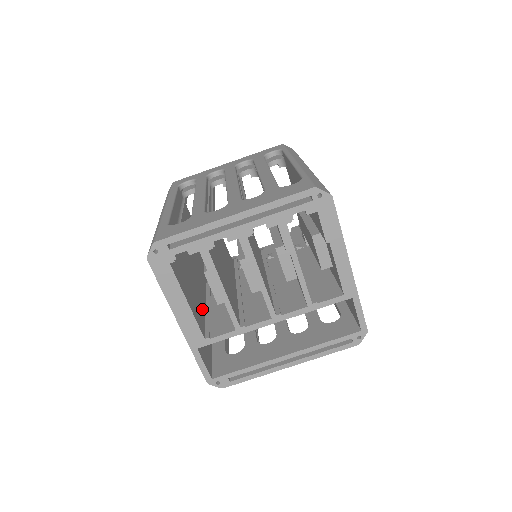
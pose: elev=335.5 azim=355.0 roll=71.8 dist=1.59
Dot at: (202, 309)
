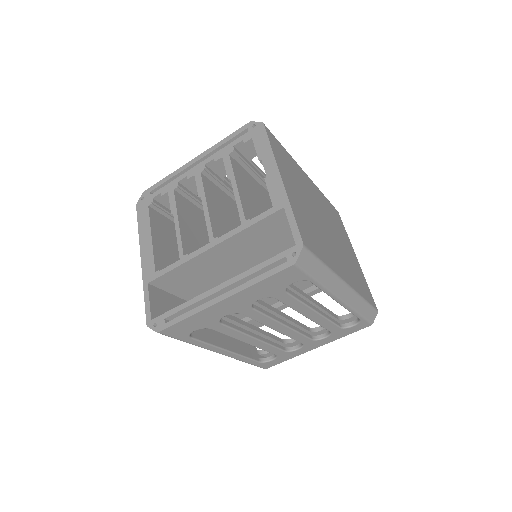
Dot at: occluded
